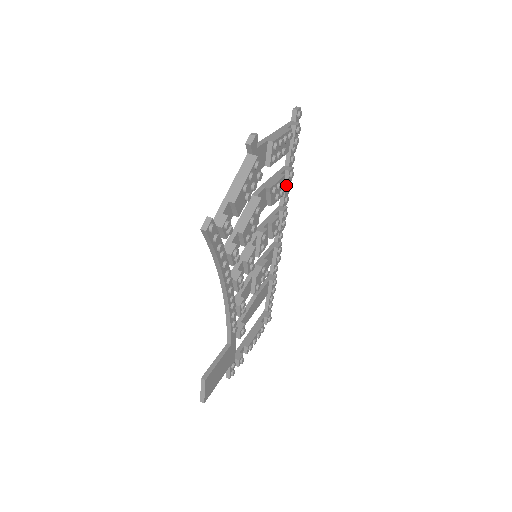
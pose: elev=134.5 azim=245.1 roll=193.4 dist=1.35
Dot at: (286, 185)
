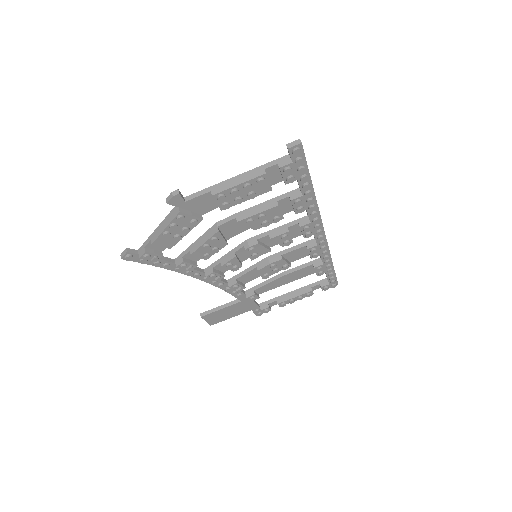
Dot at: (294, 209)
